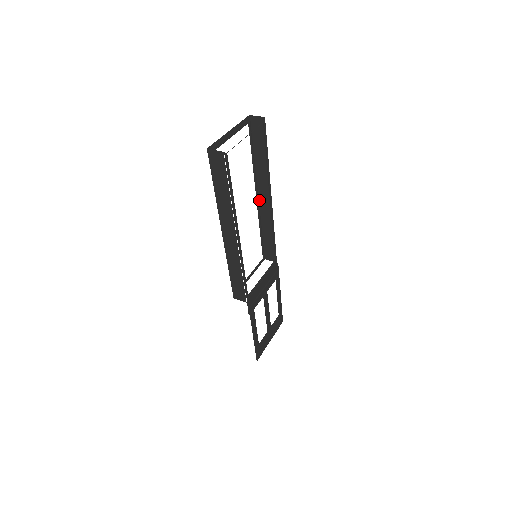
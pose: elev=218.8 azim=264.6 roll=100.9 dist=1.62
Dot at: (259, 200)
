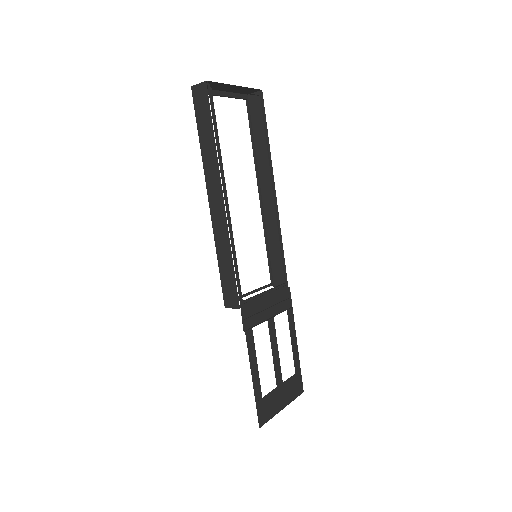
Dot at: (263, 199)
